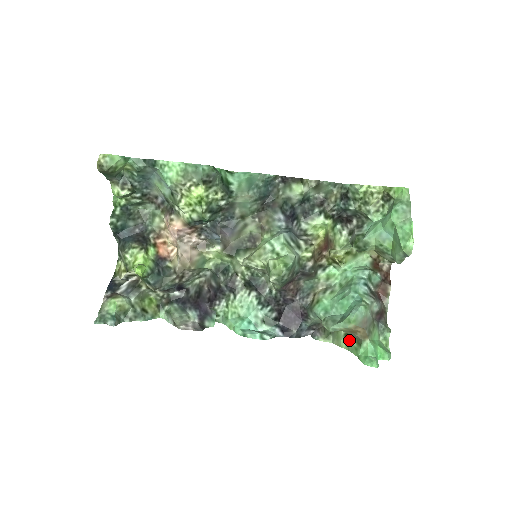
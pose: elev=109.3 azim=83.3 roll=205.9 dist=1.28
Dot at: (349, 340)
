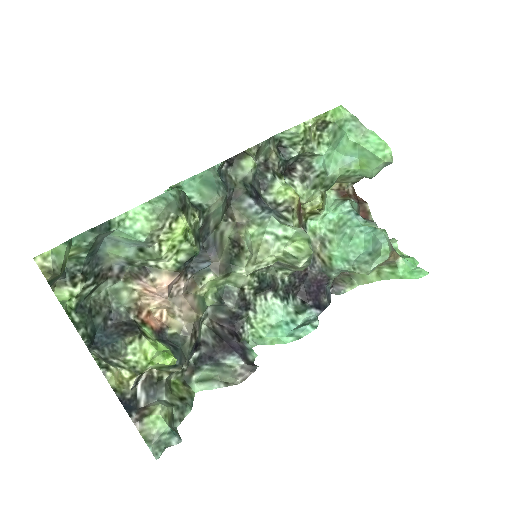
Dot at: (377, 271)
